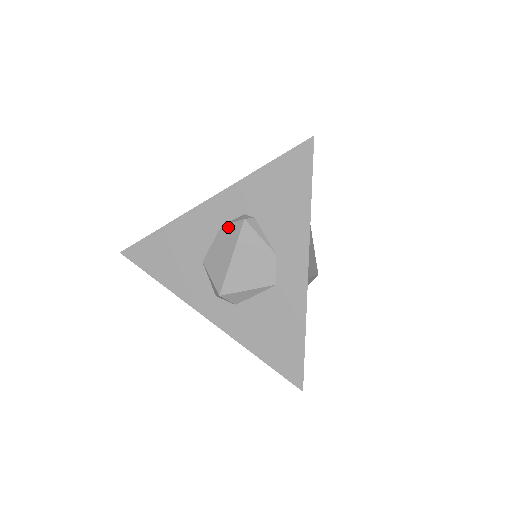
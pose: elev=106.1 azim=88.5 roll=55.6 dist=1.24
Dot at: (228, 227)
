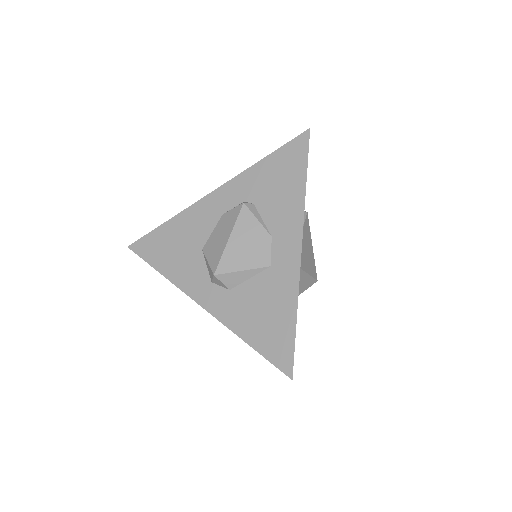
Dot at: (228, 213)
